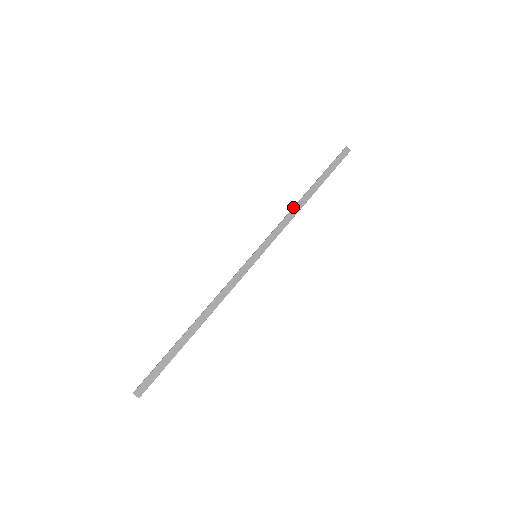
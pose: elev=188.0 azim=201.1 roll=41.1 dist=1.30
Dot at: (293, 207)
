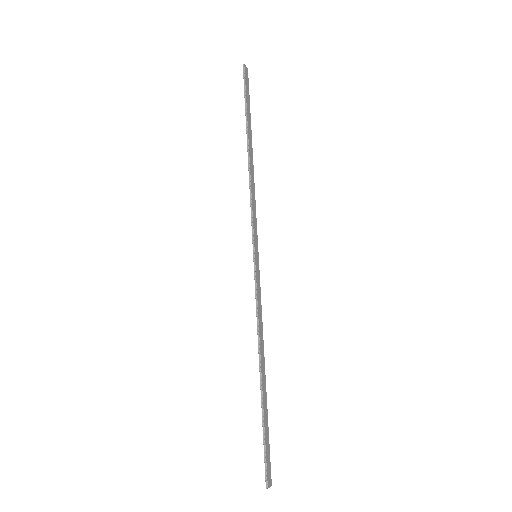
Dot at: (250, 174)
